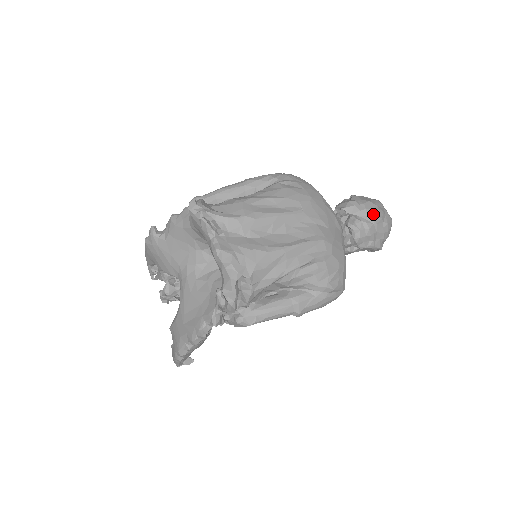
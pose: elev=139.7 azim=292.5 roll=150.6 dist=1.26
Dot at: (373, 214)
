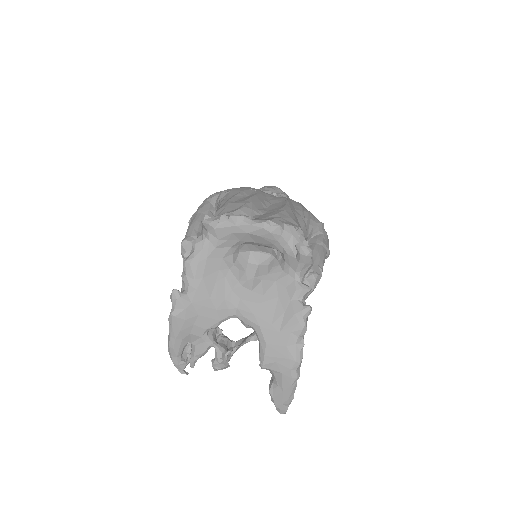
Dot at: (277, 189)
